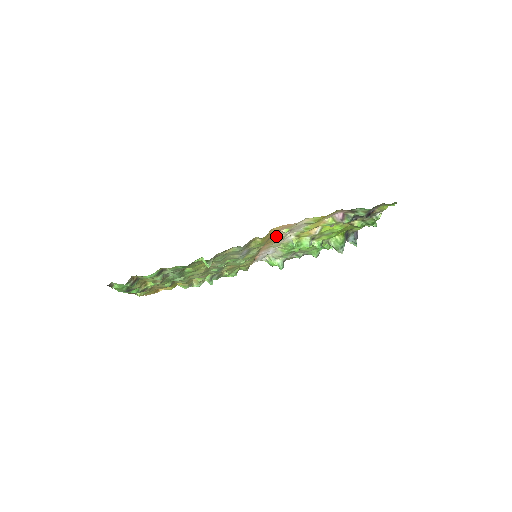
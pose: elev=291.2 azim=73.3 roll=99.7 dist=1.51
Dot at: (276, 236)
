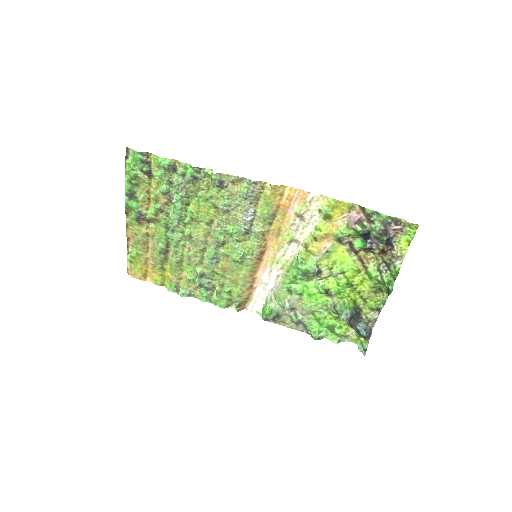
Dot at: (286, 221)
